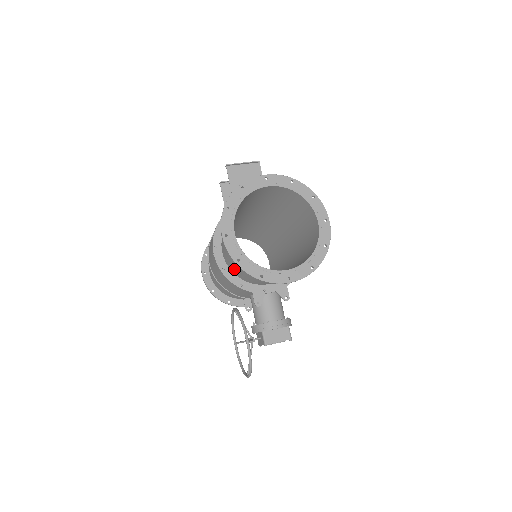
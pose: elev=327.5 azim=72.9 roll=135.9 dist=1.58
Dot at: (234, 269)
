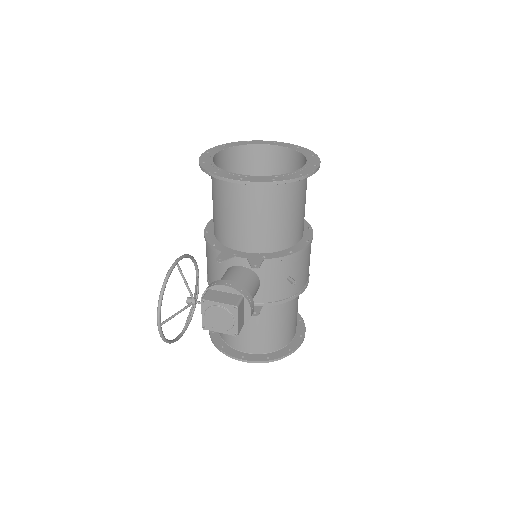
Dot at: (214, 223)
